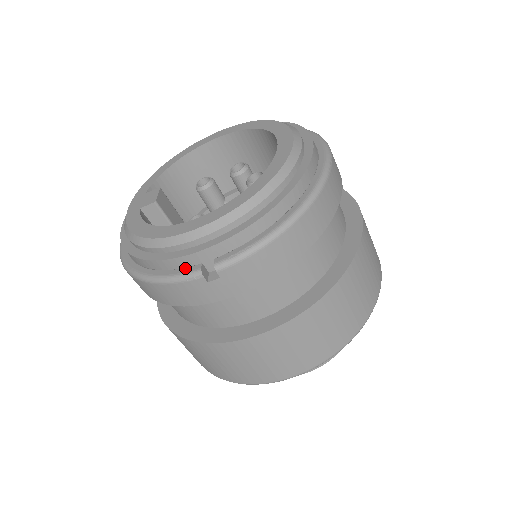
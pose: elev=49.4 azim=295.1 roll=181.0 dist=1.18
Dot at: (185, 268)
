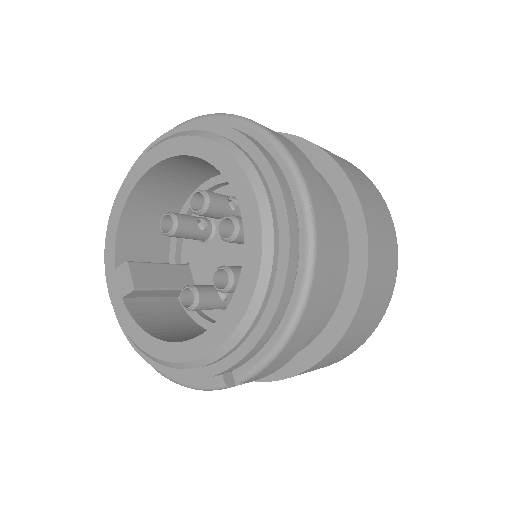
Dot at: (208, 379)
